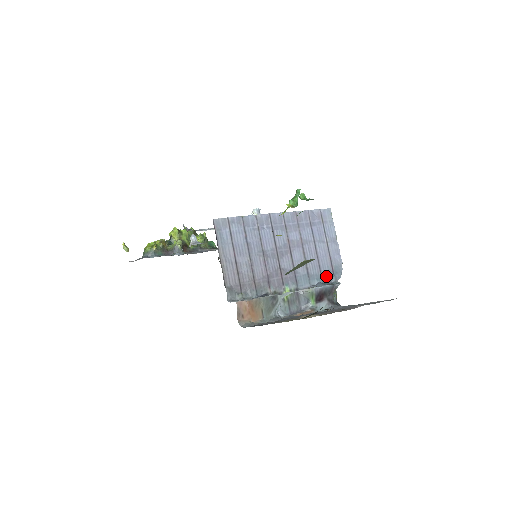
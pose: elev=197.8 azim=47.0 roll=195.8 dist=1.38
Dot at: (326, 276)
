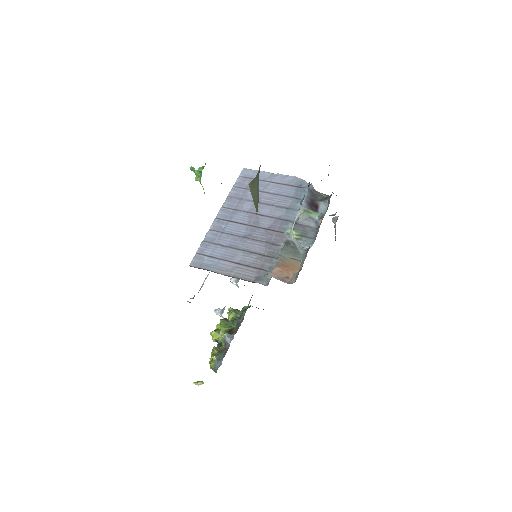
Dot at: (299, 194)
